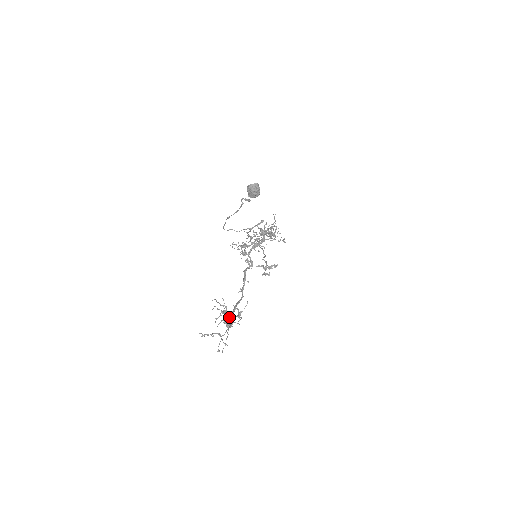
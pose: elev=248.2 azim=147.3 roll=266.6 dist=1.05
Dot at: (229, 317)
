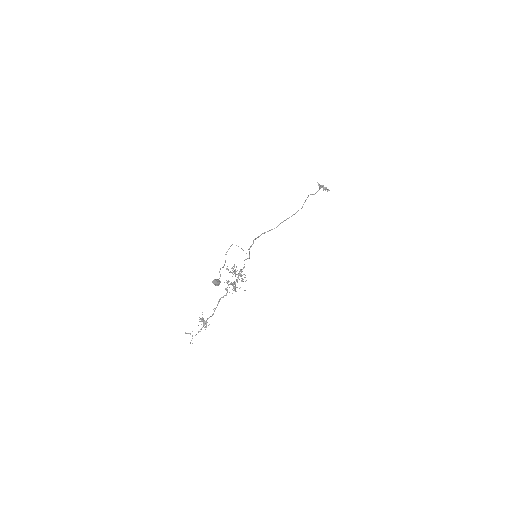
Dot at: (203, 324)
